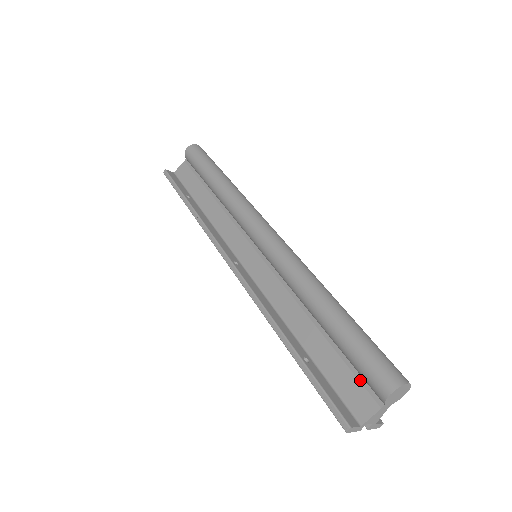
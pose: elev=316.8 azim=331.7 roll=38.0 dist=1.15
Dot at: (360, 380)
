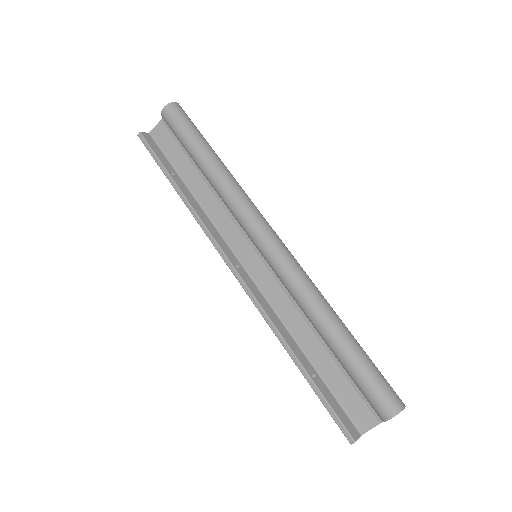
Dot at: (362, 398)
